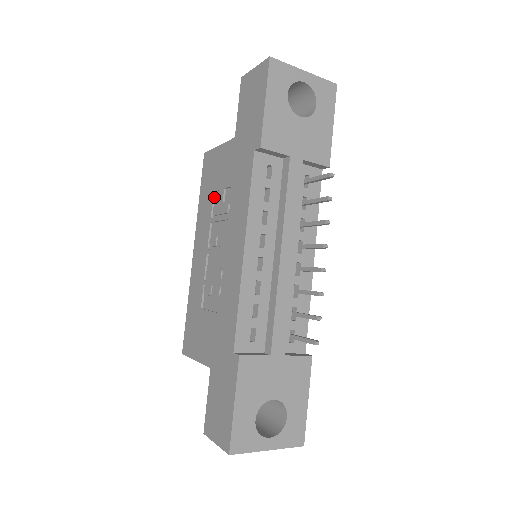
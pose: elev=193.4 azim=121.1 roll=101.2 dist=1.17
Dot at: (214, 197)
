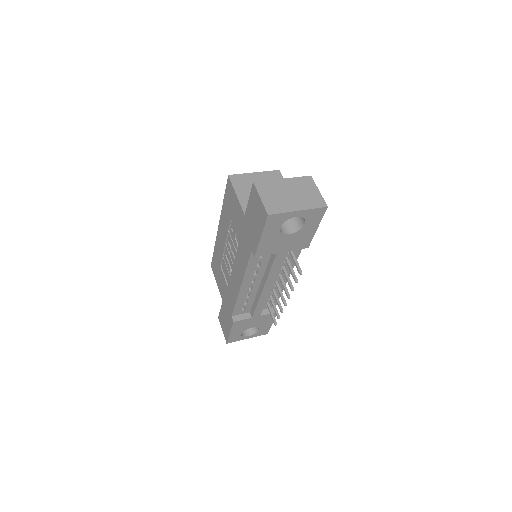
Dot at: (231, 220)
